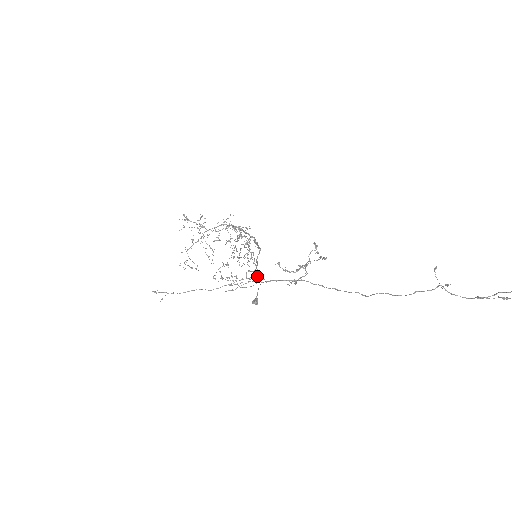
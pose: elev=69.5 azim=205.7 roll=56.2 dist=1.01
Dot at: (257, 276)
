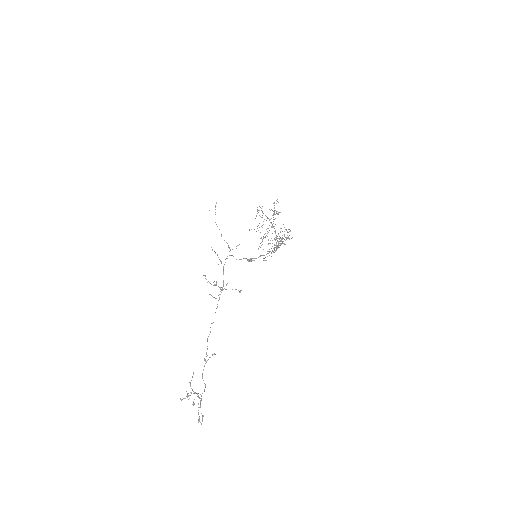
Dot at: occluded
